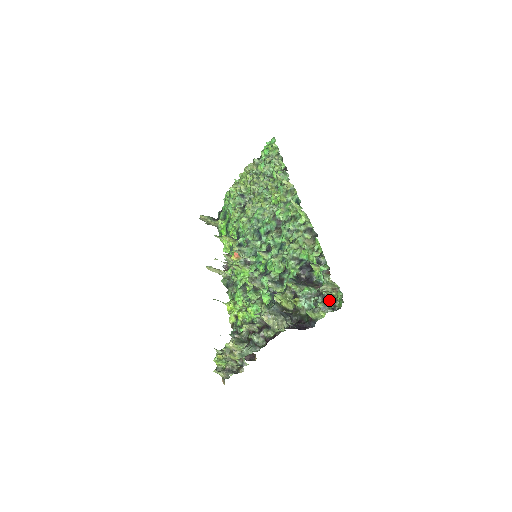
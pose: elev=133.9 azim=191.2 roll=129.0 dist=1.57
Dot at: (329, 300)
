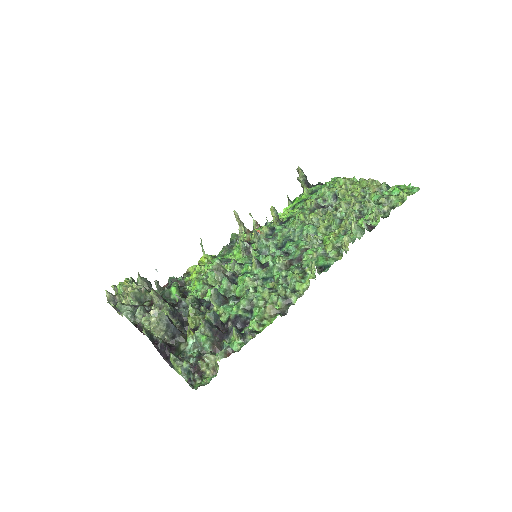
Dot at: (197, 371)
